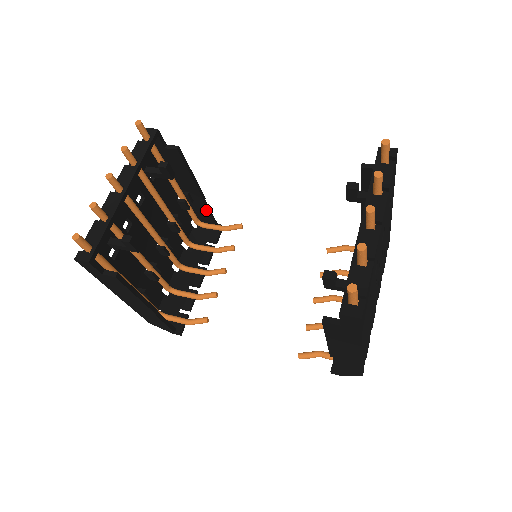
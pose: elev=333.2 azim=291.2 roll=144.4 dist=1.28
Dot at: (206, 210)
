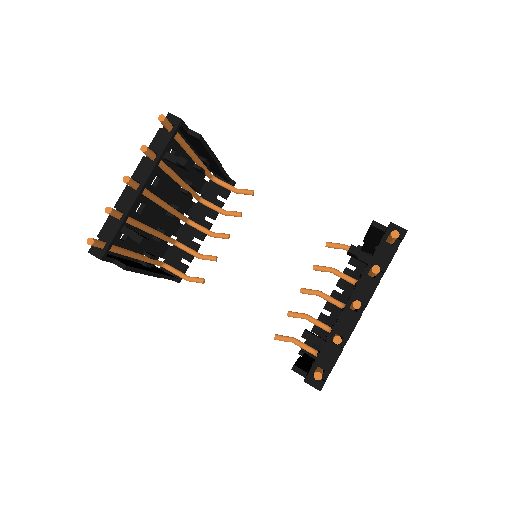
Dot at: (221, 172)
